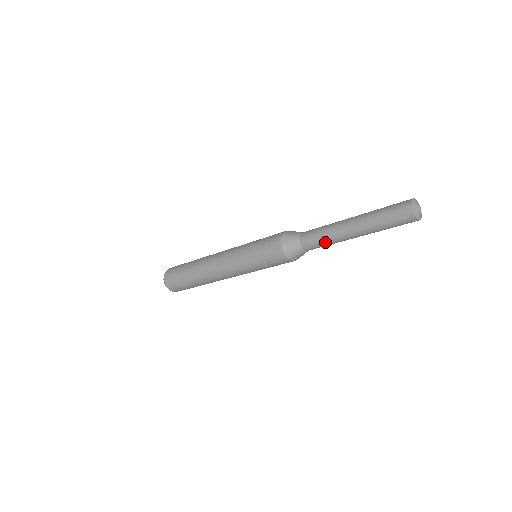
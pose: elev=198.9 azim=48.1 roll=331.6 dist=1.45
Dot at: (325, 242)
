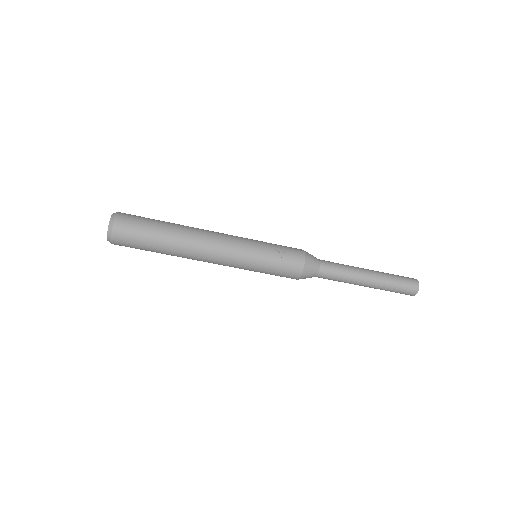
Dot at: (343, 269)
